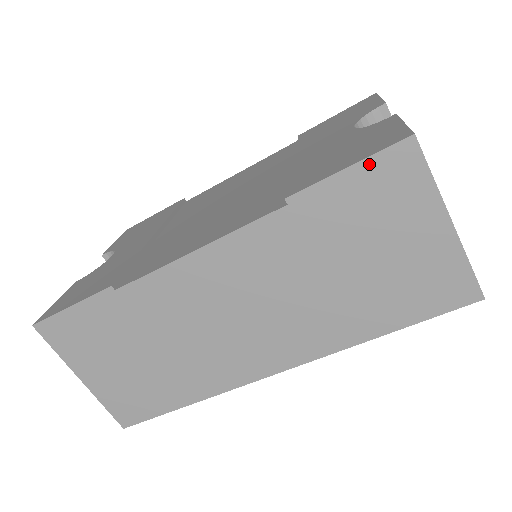
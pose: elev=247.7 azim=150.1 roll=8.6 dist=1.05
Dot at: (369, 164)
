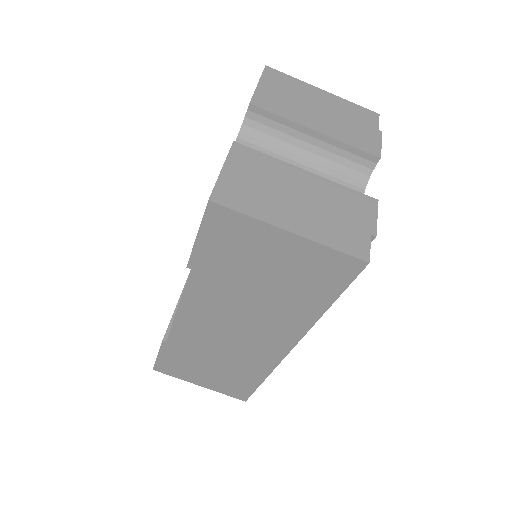
Dot at: (205, 229)
